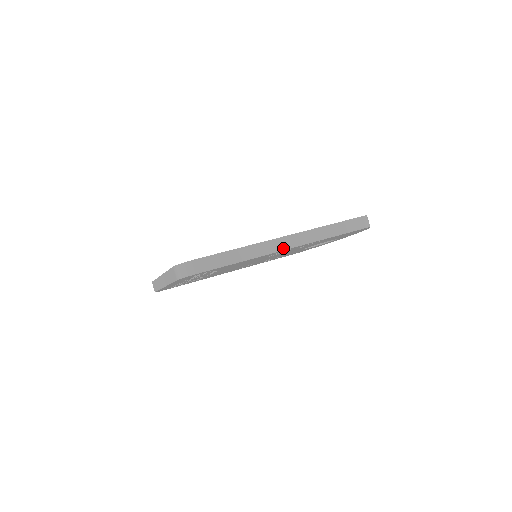
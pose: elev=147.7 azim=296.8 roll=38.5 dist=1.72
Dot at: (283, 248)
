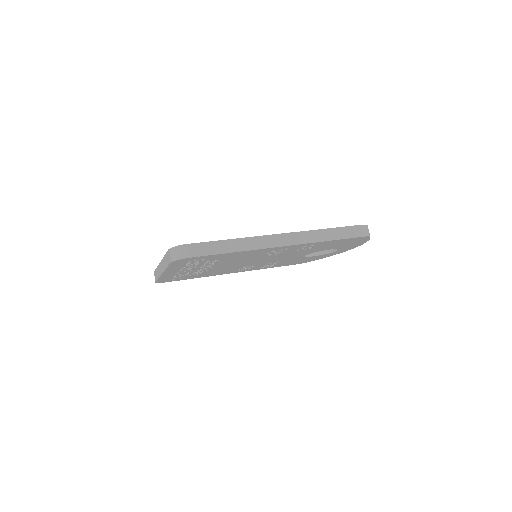
Dot at: (278, 245)
